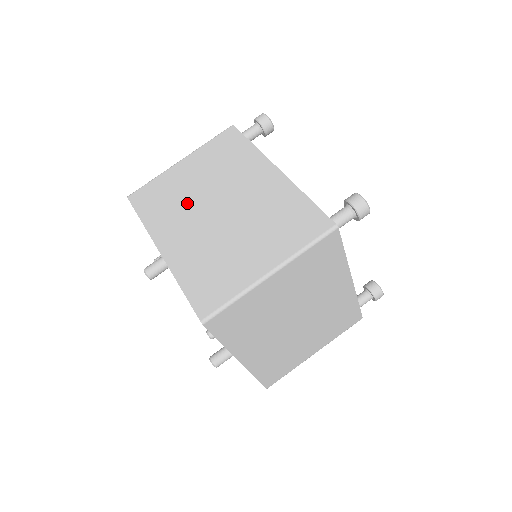
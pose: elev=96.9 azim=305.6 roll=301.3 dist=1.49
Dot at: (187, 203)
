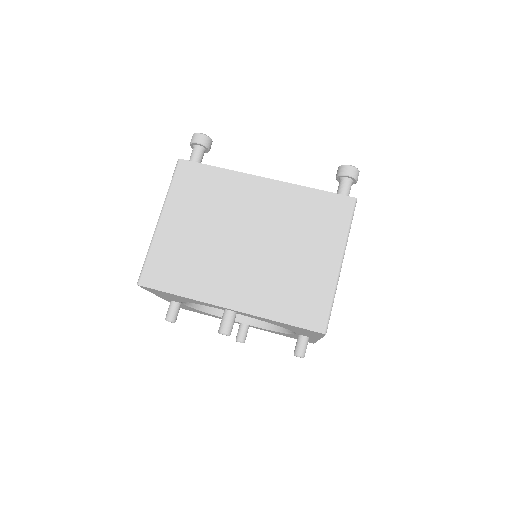
Dot at: (211, 254)
